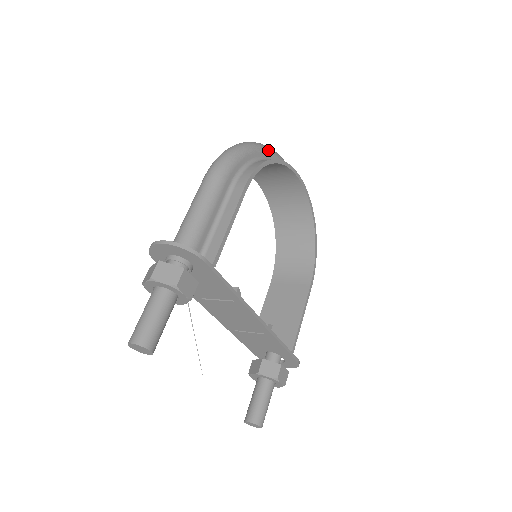
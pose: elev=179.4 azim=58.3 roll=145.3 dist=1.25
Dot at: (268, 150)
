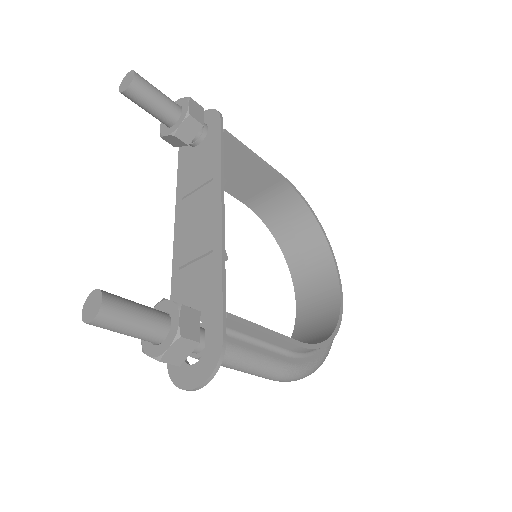
Dot at: occluded
